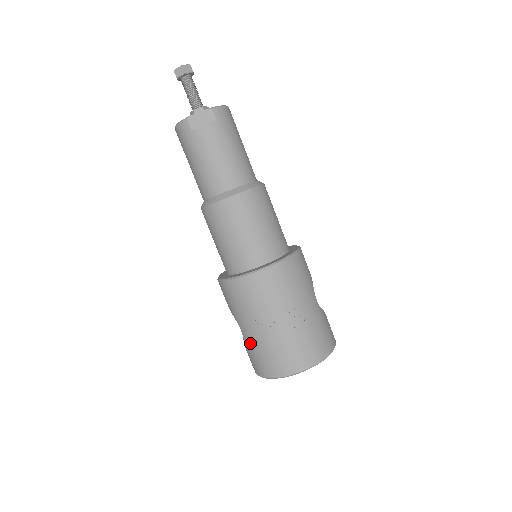
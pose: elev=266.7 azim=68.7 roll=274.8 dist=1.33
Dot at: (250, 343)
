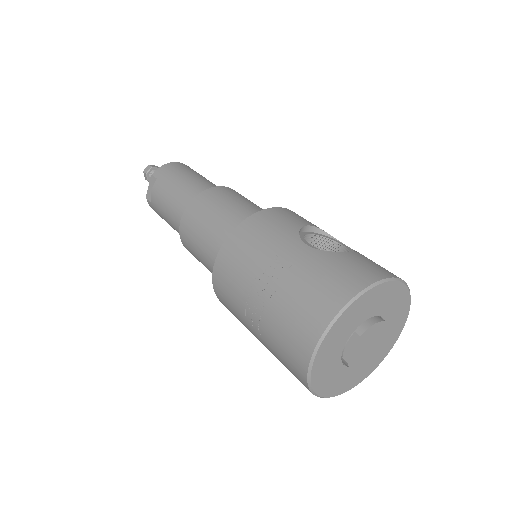
Dot at: (274, 355)
